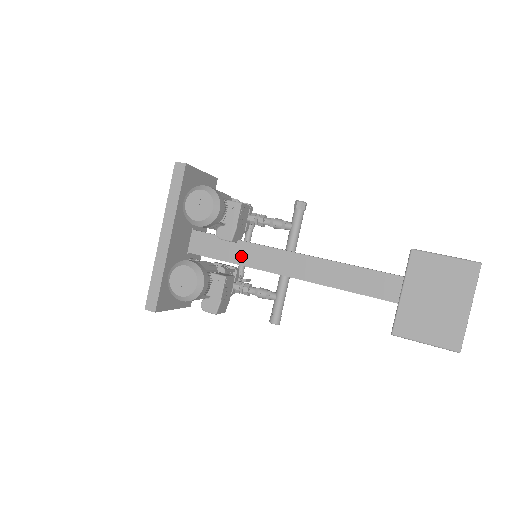
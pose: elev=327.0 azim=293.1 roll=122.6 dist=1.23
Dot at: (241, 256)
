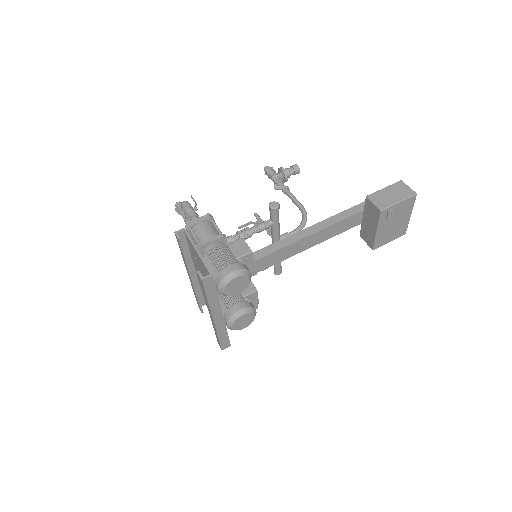
Dot at: (255, 269)
